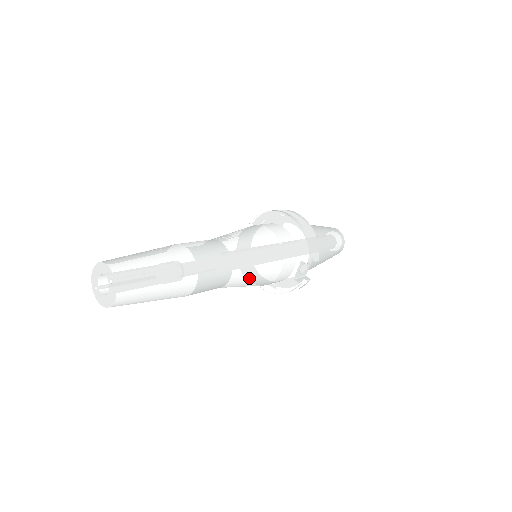
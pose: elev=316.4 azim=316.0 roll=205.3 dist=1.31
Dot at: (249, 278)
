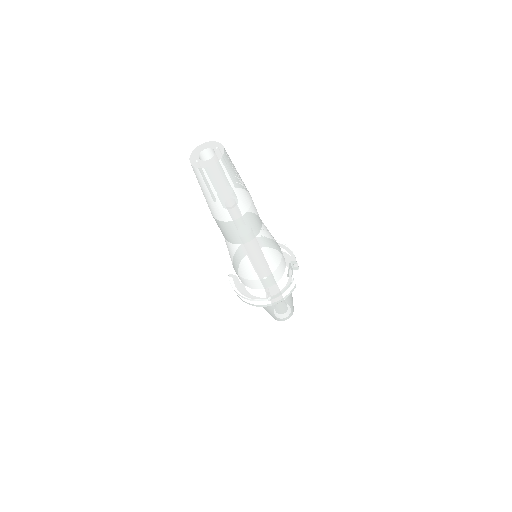
Dot at: (268, 244)
